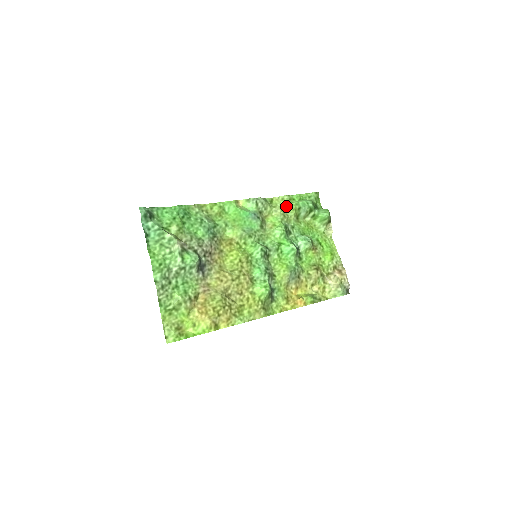
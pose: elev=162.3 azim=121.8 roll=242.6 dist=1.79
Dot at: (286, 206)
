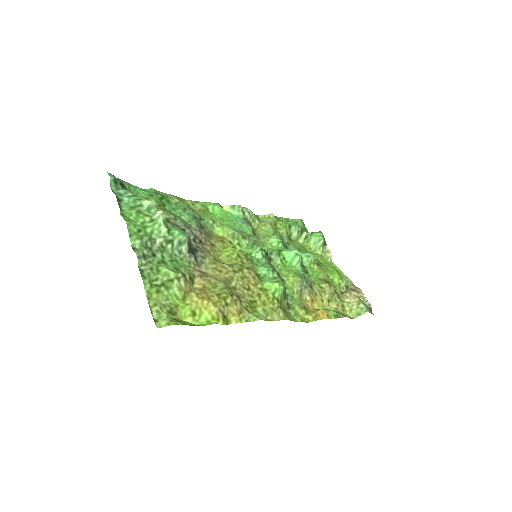
Dot at: (275, 223)
